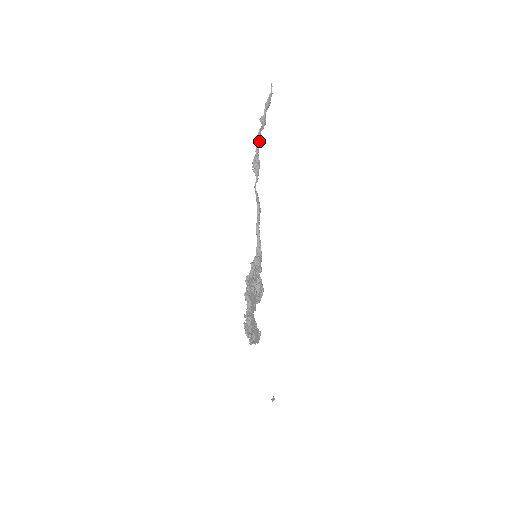
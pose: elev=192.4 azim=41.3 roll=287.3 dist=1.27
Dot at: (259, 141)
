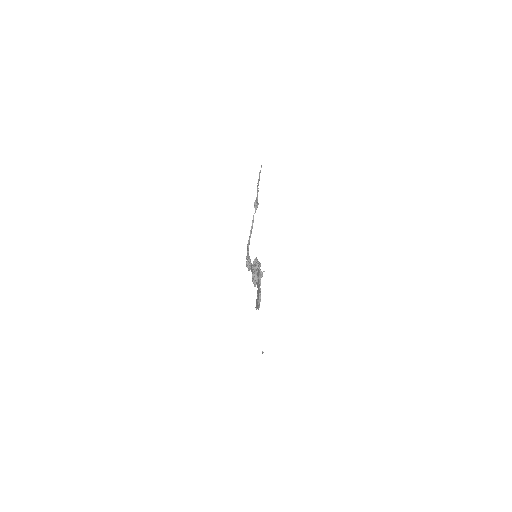
Dot at: (258, 191)
